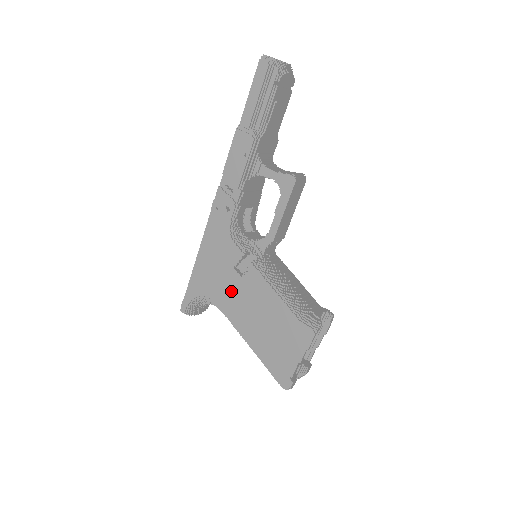
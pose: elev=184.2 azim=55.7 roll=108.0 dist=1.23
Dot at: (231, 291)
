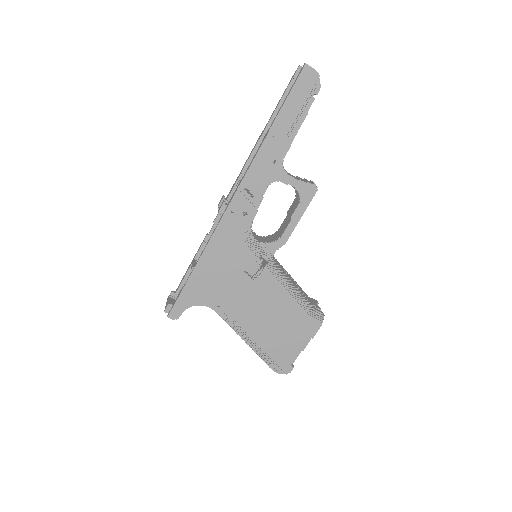
Dot at: (238, 293)
